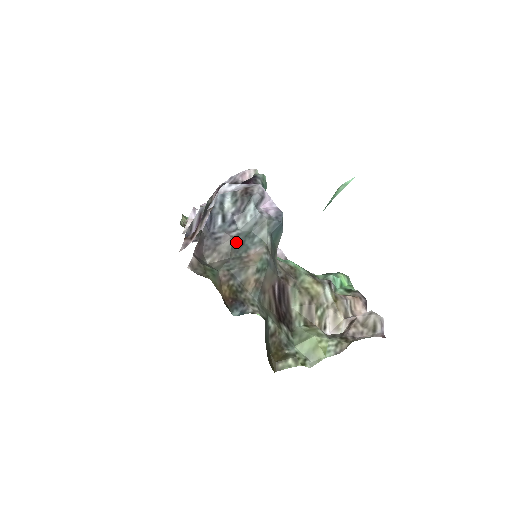
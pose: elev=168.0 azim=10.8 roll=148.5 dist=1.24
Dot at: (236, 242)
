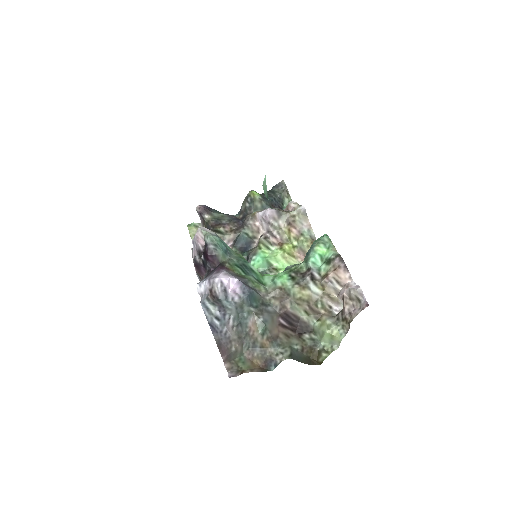
Dot at: (237, 328)
